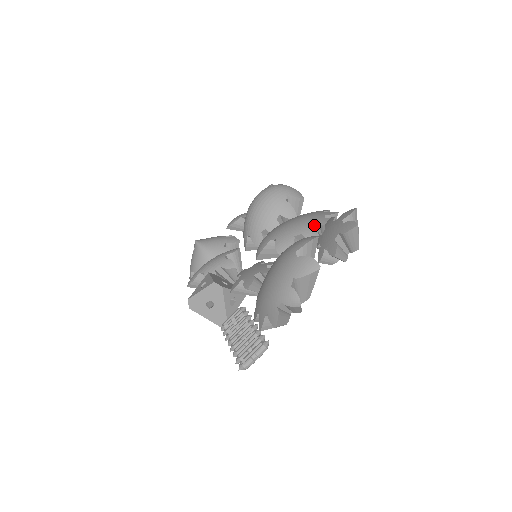
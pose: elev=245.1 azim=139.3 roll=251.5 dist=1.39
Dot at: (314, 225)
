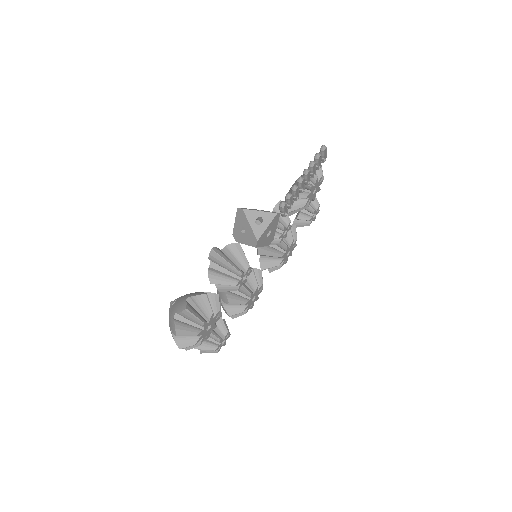
Dot at: occluded
